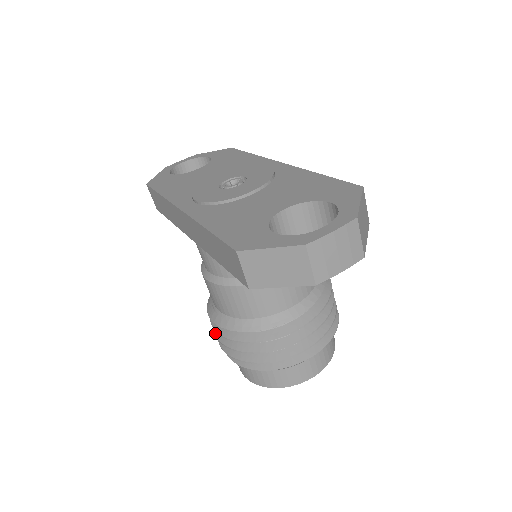
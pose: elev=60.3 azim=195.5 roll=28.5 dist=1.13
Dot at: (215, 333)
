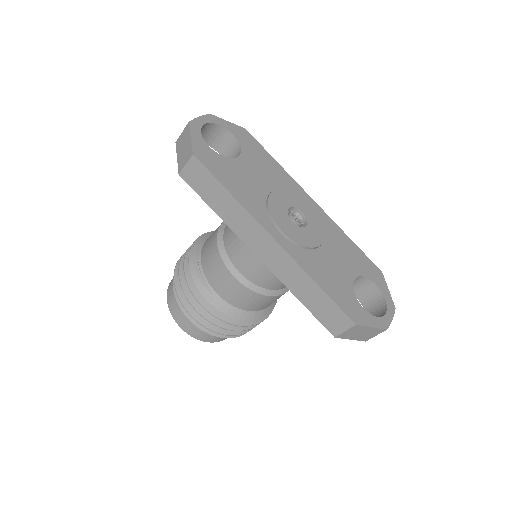
Dot at: (191, 303)
